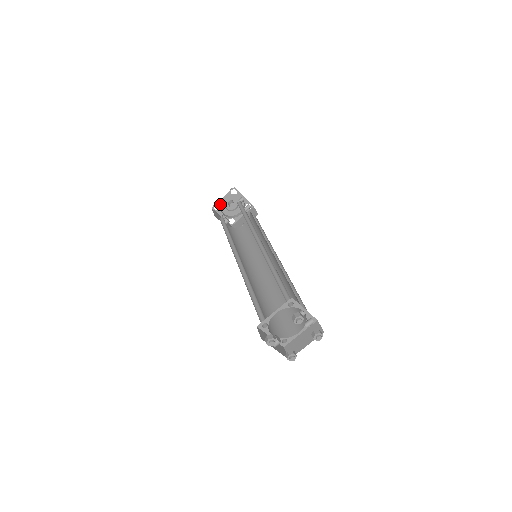
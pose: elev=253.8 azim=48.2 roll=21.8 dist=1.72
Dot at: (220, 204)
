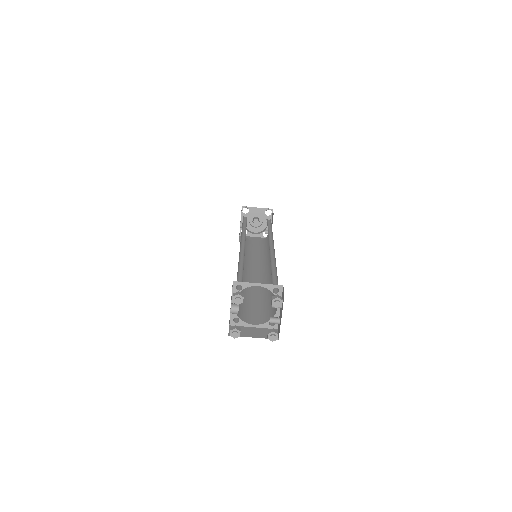
Dot at: (250, 210)
